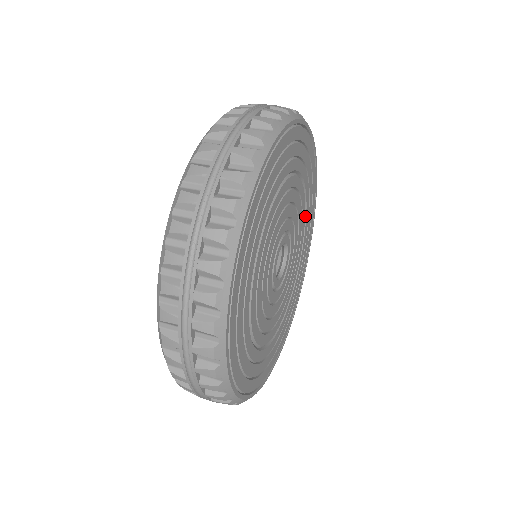
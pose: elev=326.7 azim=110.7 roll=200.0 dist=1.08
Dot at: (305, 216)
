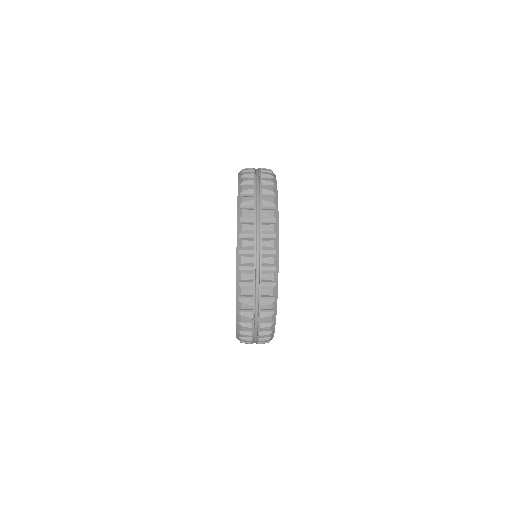
Dot at: occluded
